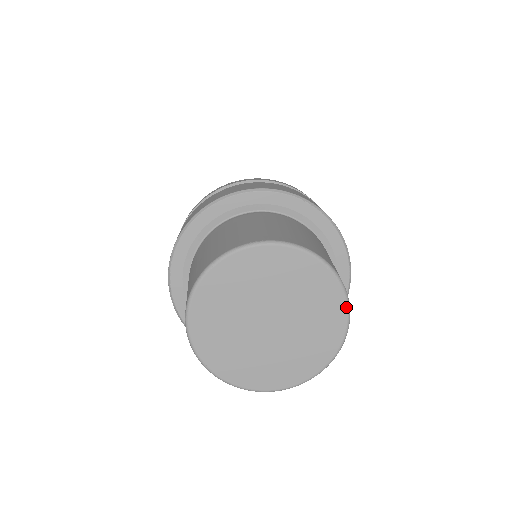
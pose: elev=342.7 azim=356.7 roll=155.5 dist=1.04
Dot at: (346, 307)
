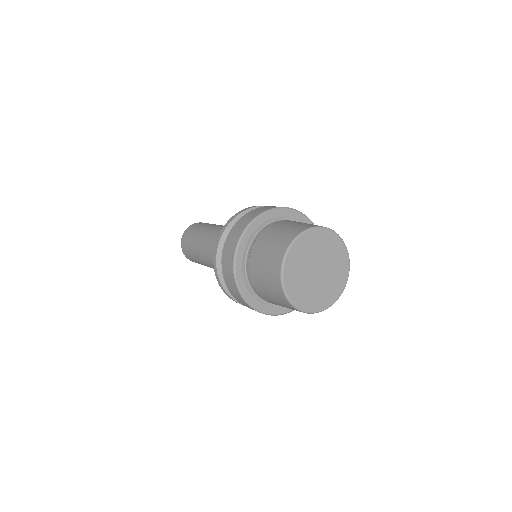
Dot at: (348, 258)
